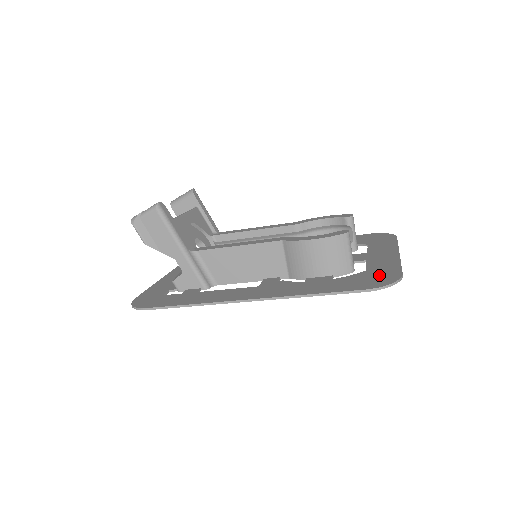
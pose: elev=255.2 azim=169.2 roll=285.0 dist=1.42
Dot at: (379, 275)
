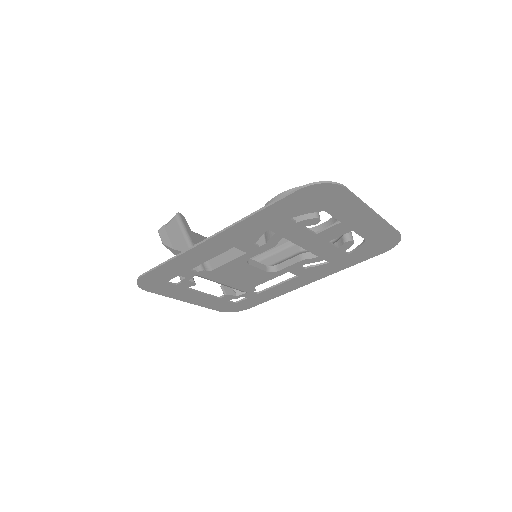
Dot at: (326, 196)
